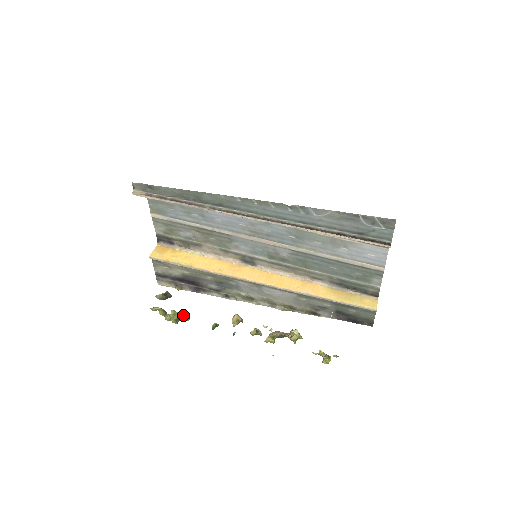
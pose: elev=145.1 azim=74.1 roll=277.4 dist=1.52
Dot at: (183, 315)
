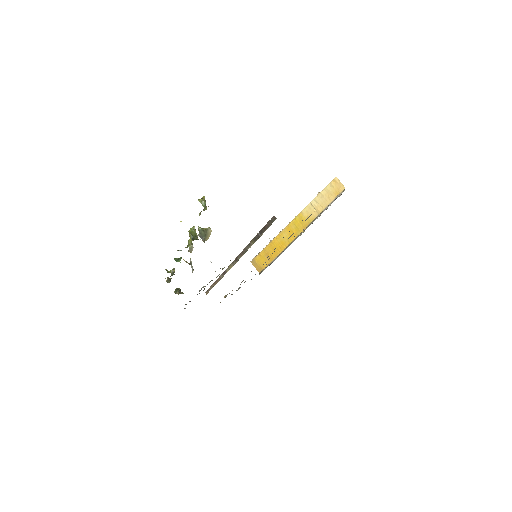
Dot at: occluded
